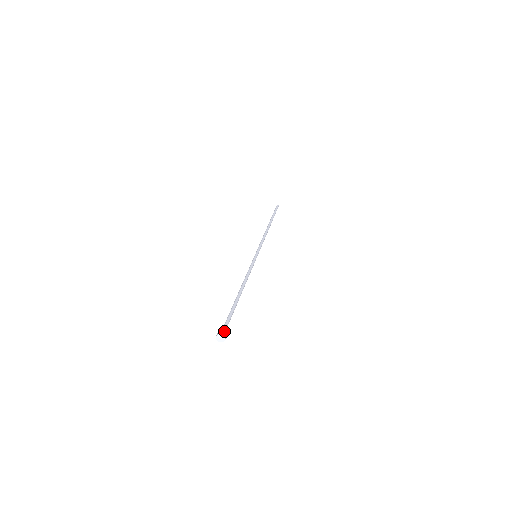
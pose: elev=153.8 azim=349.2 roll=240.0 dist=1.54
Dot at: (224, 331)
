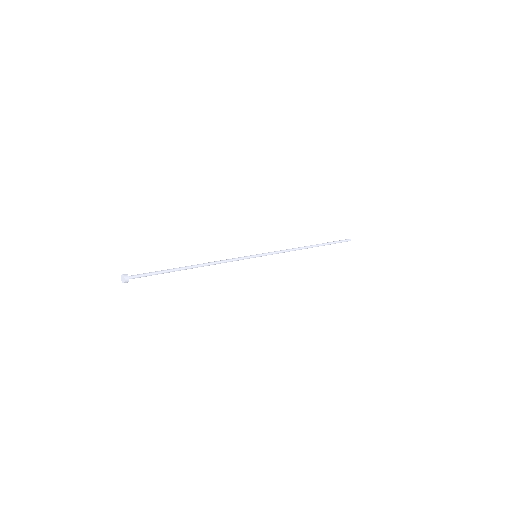
Dot at: (133, 277)
